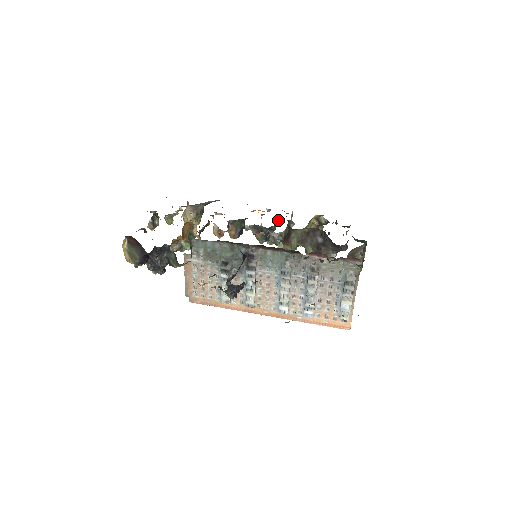
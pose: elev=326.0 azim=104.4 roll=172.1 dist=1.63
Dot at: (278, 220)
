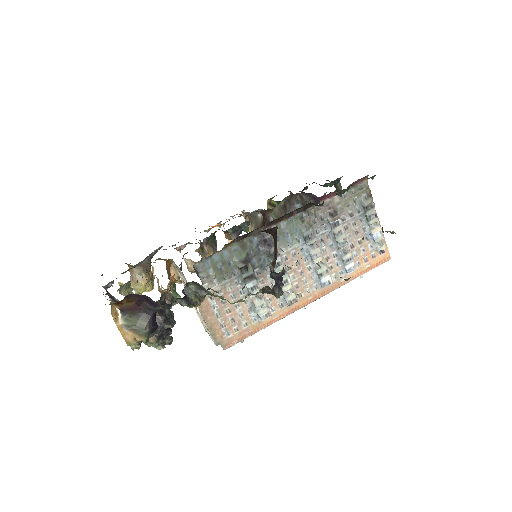
Dot at: (246, 215)
